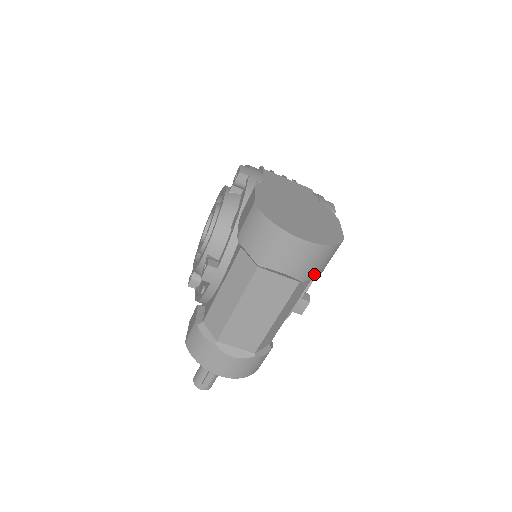
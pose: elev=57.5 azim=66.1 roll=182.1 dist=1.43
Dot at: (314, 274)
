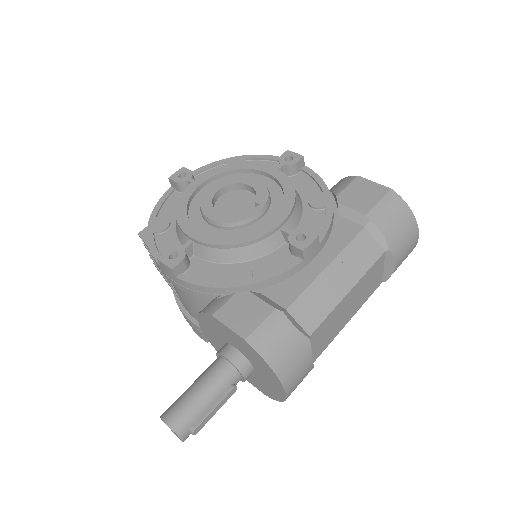
Dot at: occluded
